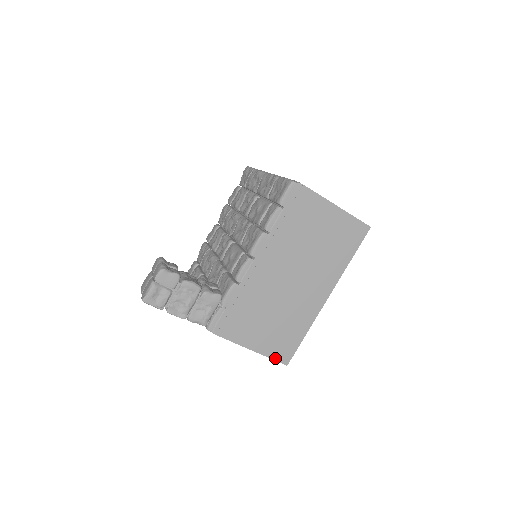
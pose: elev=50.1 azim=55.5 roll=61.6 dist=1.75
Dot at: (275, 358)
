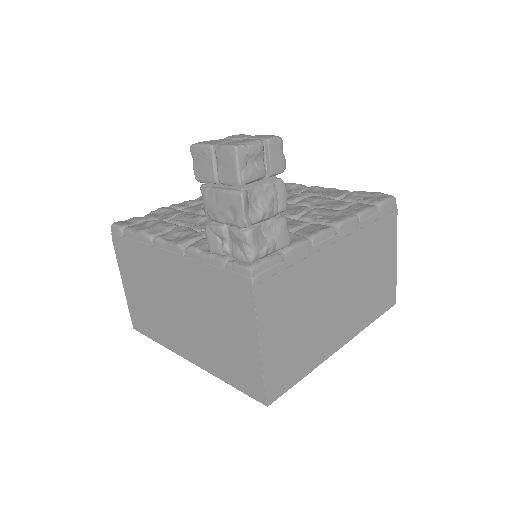
Dot at: (267, 383)
